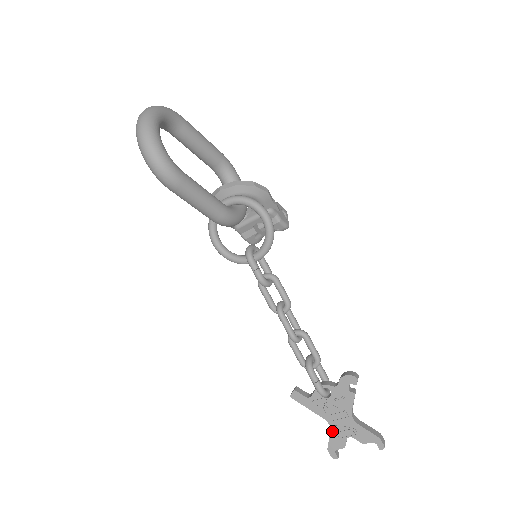
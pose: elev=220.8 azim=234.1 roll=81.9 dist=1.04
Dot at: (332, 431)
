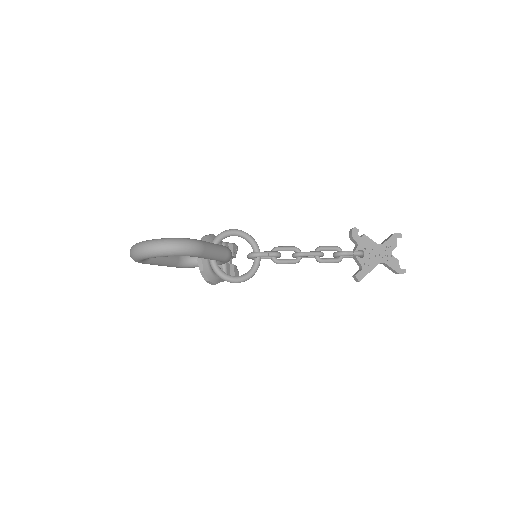
Dot at: (387, 263)
